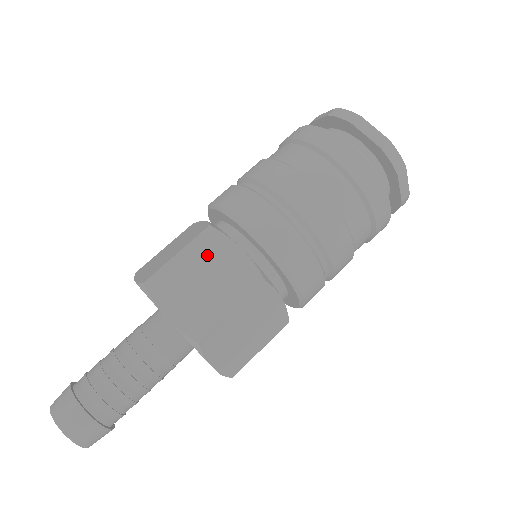
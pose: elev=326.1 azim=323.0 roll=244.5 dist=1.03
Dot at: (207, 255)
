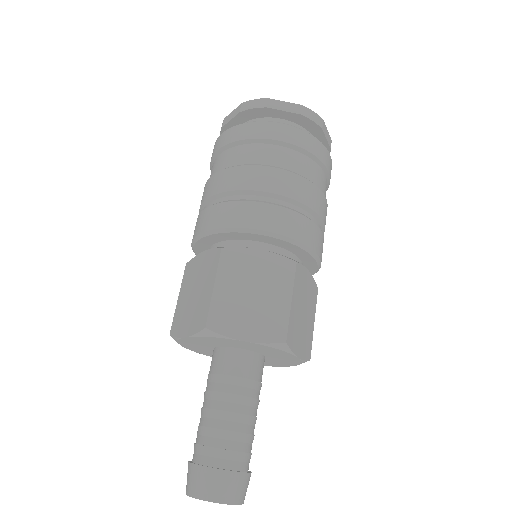
Dot at: (190, 279)
